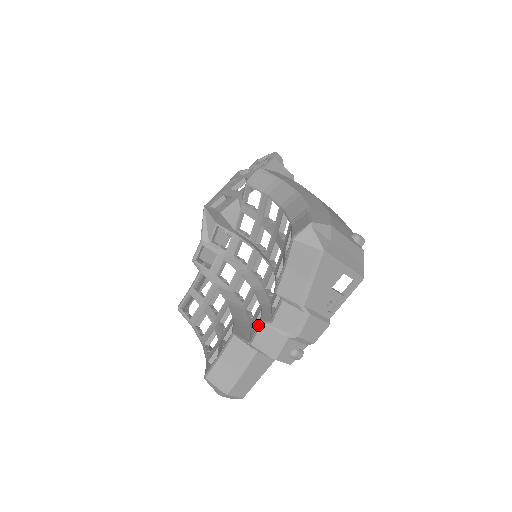
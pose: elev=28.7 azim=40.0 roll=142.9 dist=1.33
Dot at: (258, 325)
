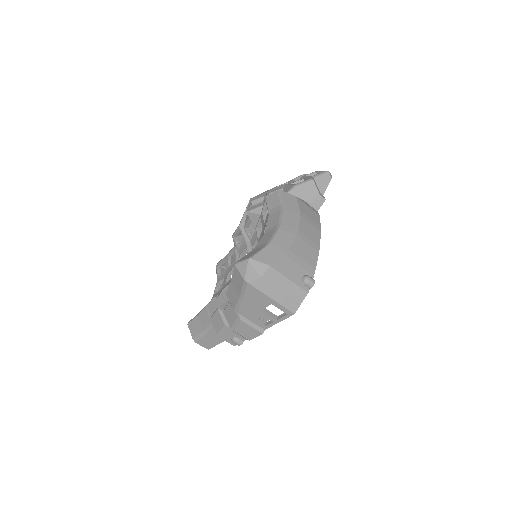
Dot at: (217, 309)
